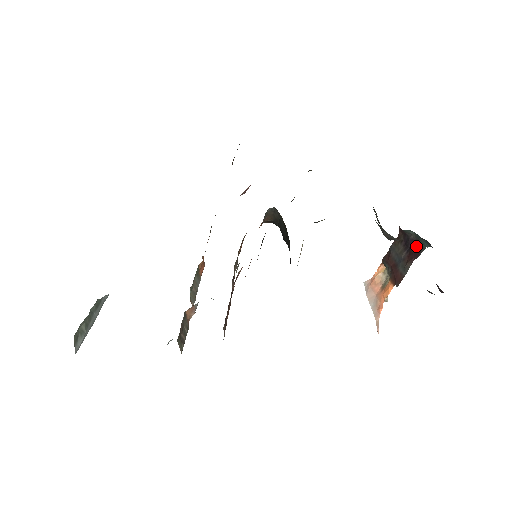
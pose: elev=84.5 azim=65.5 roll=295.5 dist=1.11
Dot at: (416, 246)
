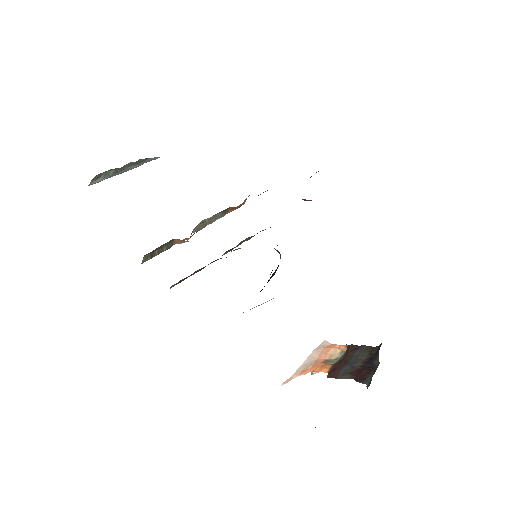
Dot at: (368, 372)
